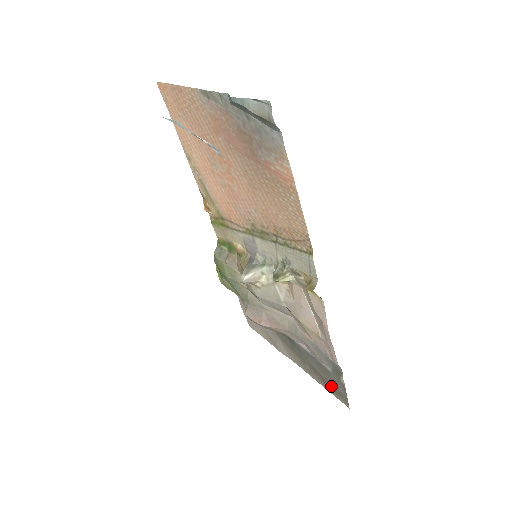
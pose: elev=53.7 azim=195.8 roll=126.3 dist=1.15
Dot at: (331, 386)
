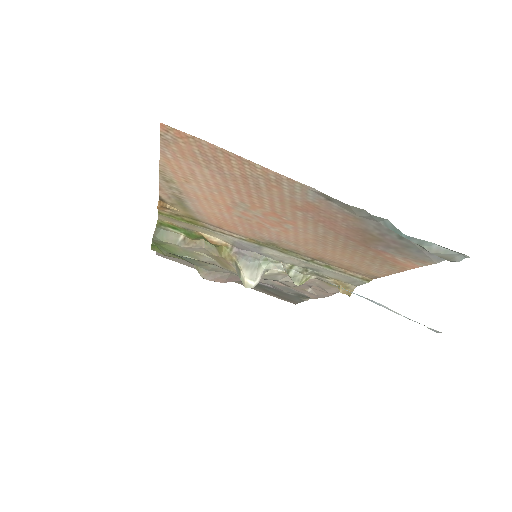
Dot at: (282, 297)
